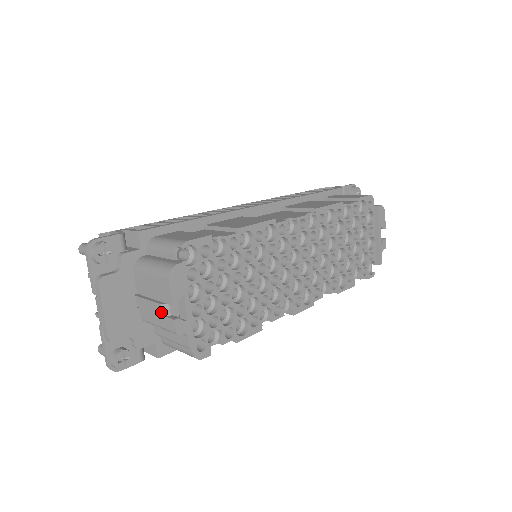
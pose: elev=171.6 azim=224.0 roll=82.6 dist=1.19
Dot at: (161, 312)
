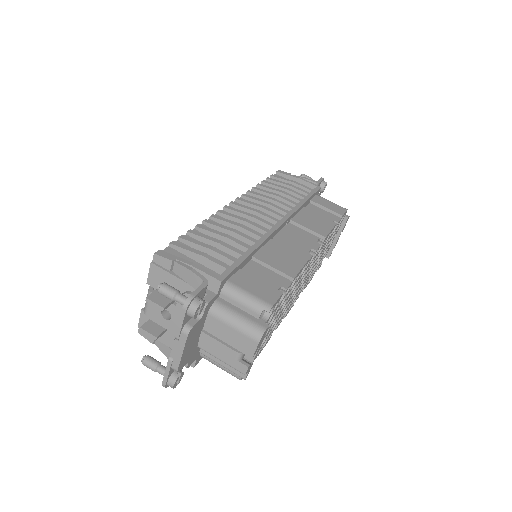
Dot at: (235, 357)
